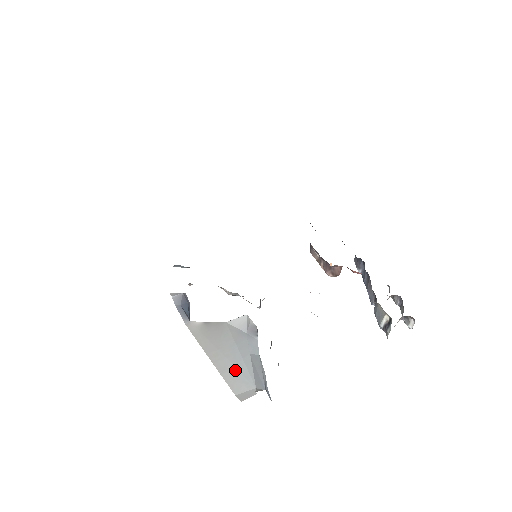
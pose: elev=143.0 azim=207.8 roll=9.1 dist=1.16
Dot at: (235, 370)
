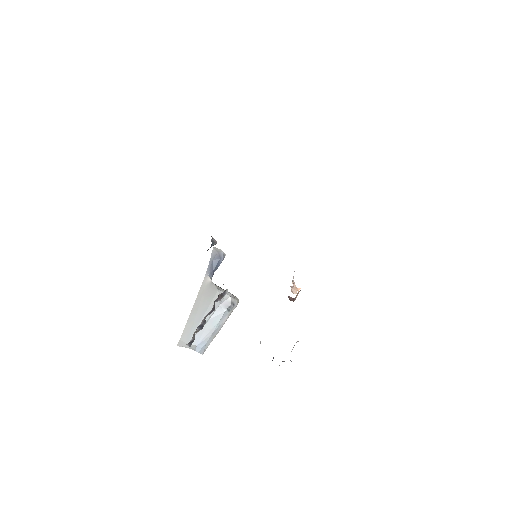
Dot at: (192, 326)
